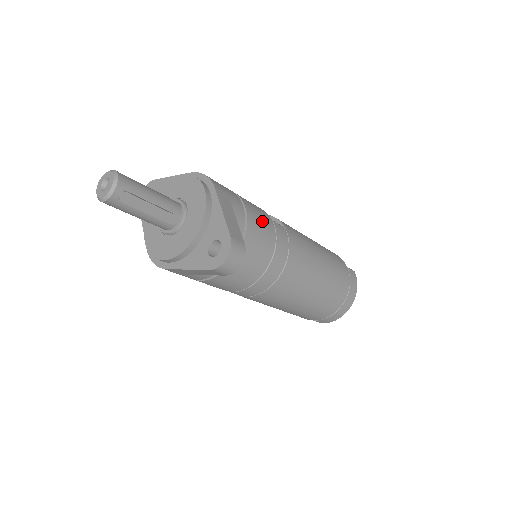
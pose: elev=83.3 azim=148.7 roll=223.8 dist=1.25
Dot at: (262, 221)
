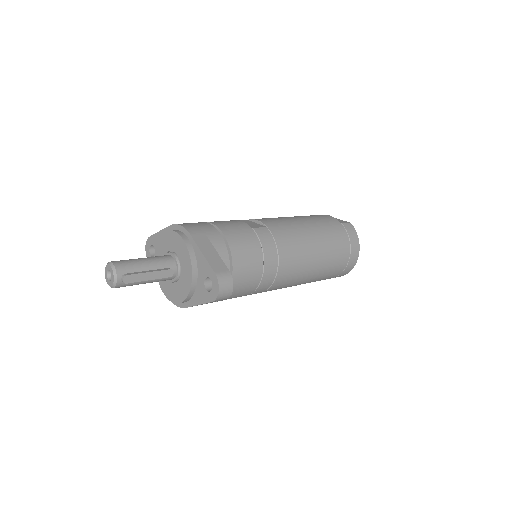
Dot at: (242, 236)
